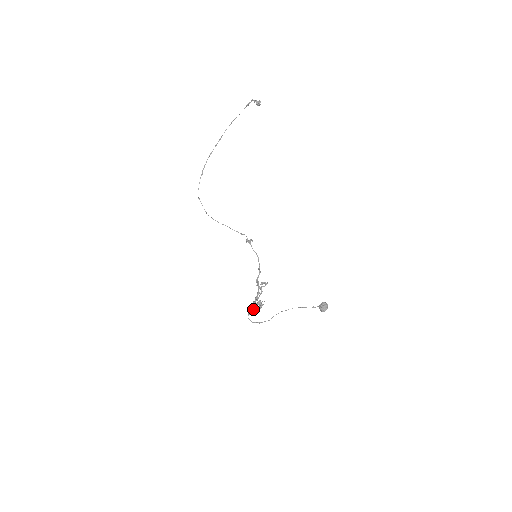
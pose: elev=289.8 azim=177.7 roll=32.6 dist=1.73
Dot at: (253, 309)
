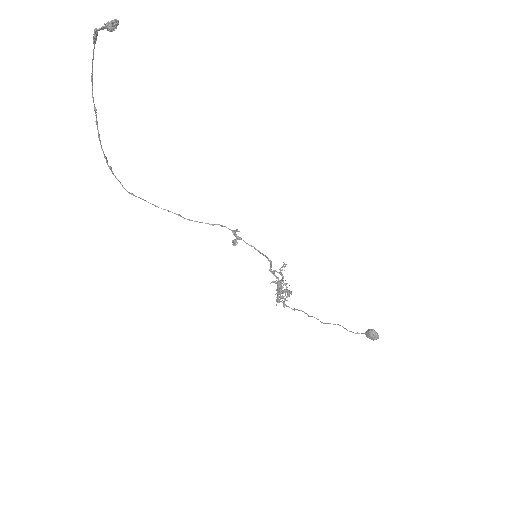
Dot at: occluded
